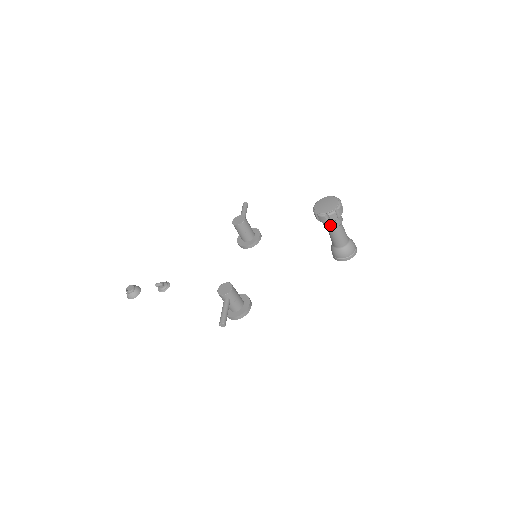
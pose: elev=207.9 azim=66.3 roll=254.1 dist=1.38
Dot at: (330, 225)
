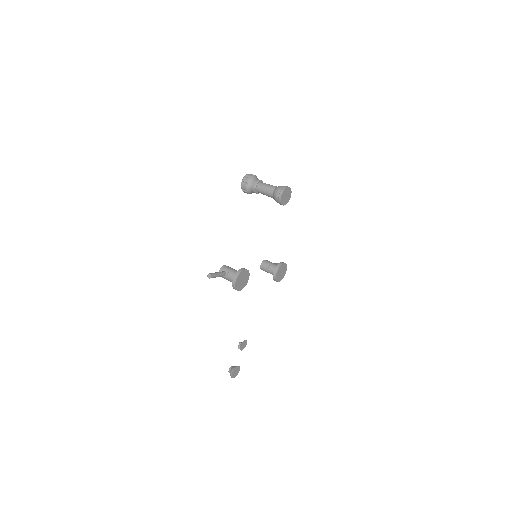
Dot at: (252, 187)
